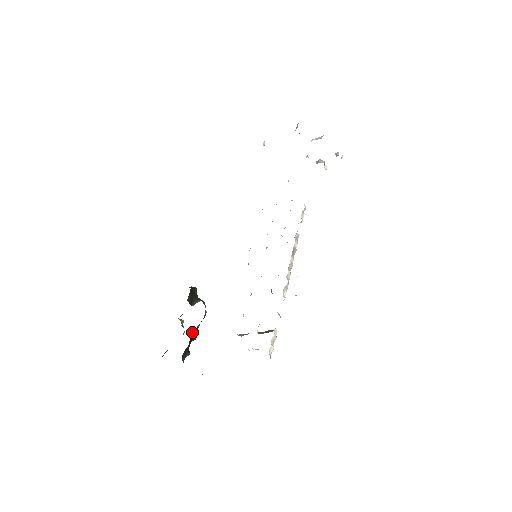
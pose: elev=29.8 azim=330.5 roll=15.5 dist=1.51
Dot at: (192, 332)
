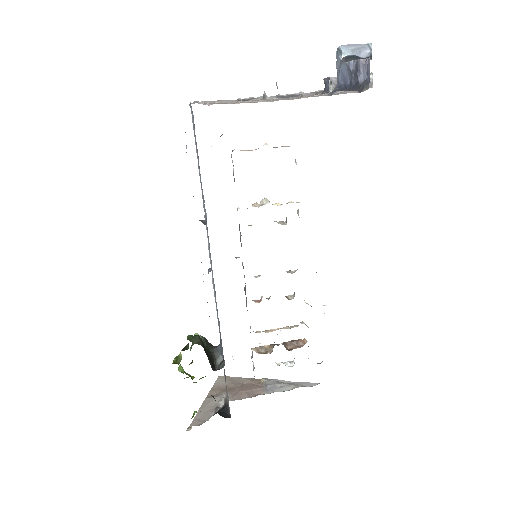
Dot at: occluded
